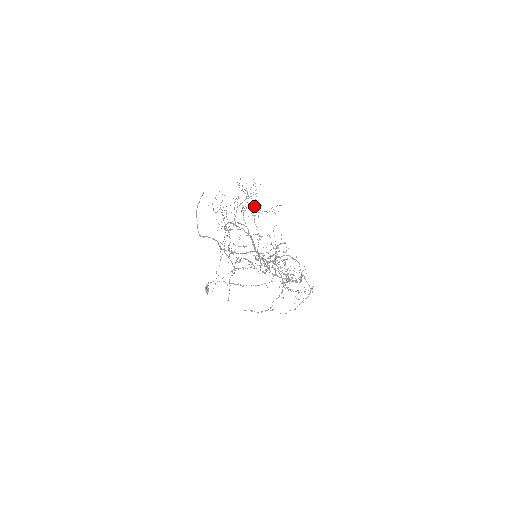
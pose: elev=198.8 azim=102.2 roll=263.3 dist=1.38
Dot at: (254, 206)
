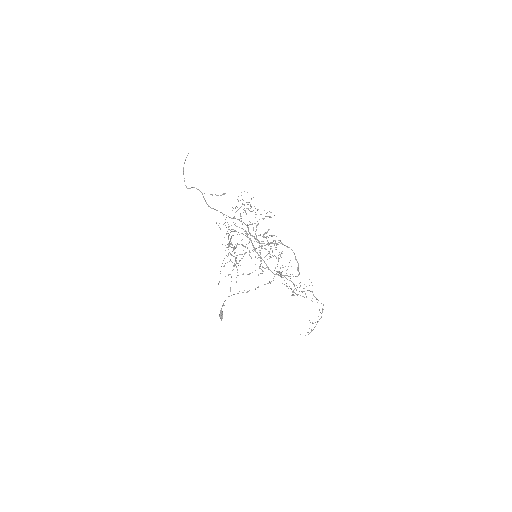
Dot at: (250, 211)
